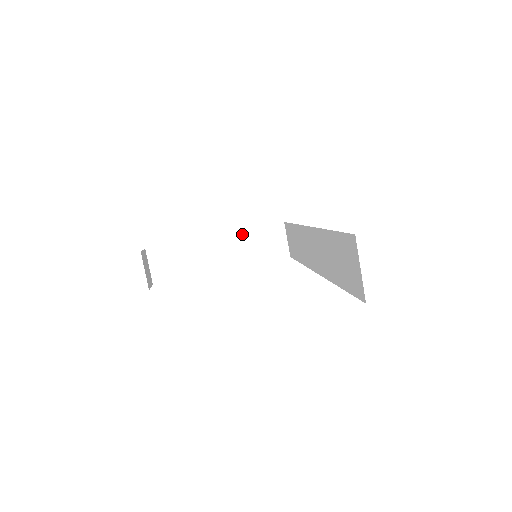
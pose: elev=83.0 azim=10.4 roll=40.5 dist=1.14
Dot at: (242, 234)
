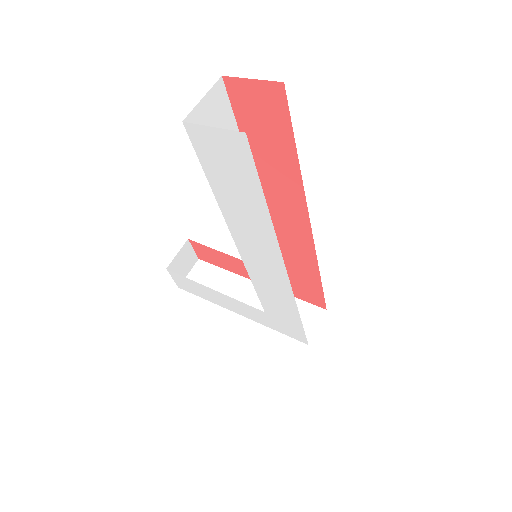
Dot at: occluded
